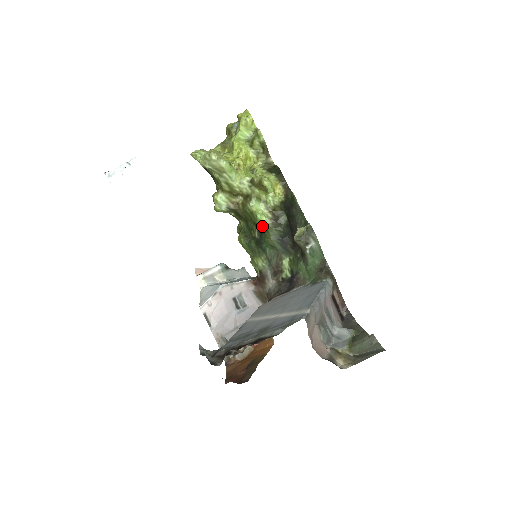
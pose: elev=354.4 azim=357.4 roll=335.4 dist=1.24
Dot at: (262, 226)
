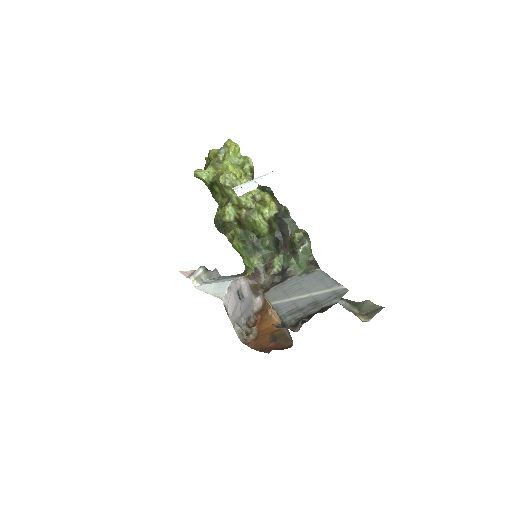
Dot at: (261, 232)
